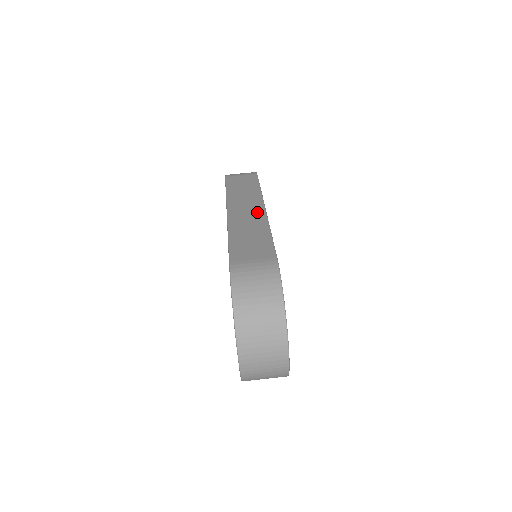
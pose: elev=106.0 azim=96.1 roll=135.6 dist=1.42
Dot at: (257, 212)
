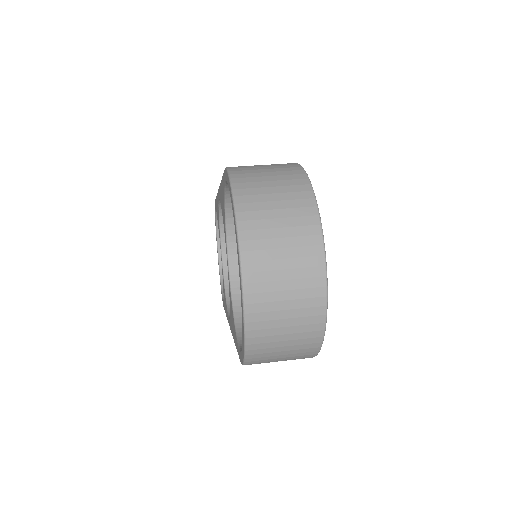
Dot at: occluded
